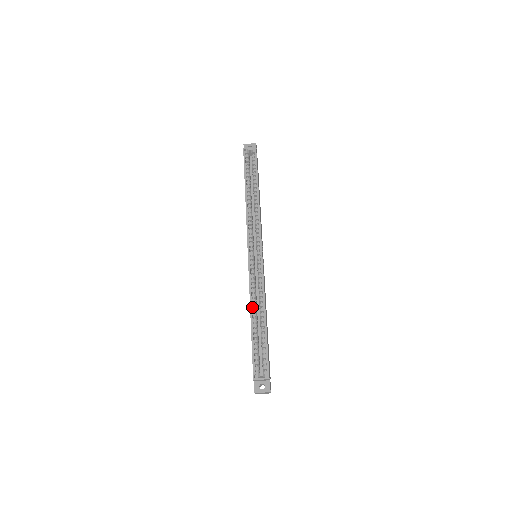
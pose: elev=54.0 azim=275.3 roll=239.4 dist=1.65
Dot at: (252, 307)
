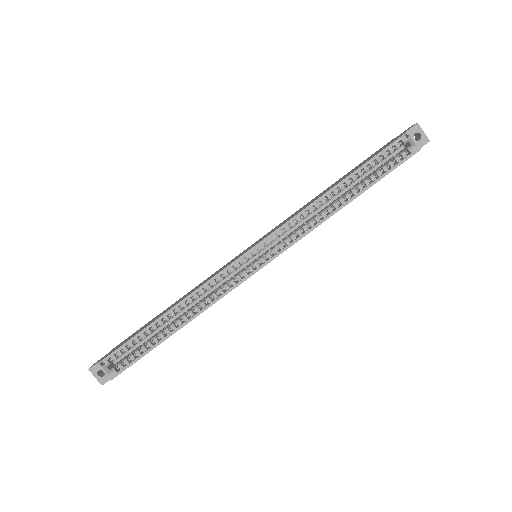
Dot at: (182, 303)
